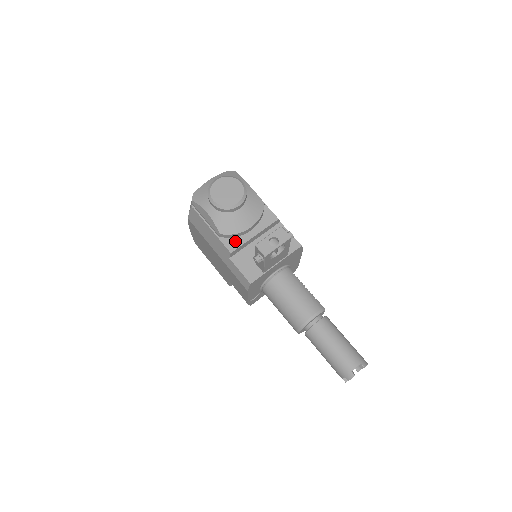
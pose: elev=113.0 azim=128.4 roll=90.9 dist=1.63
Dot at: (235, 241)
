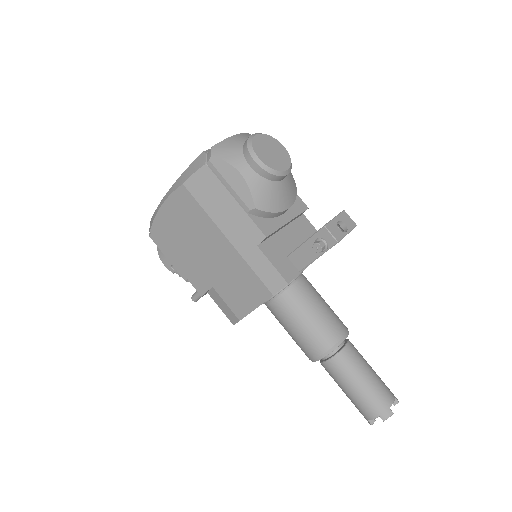
Dot at: (268, 223)
